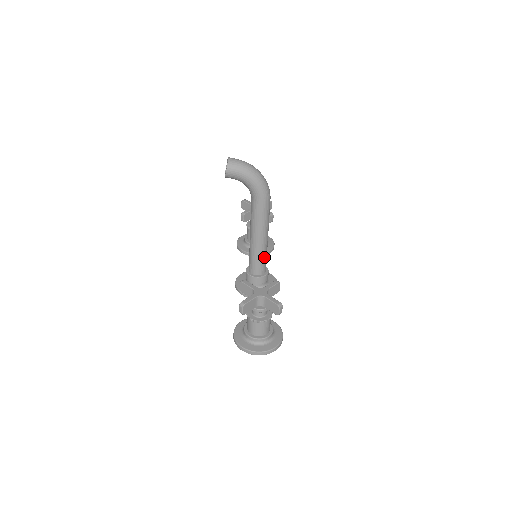
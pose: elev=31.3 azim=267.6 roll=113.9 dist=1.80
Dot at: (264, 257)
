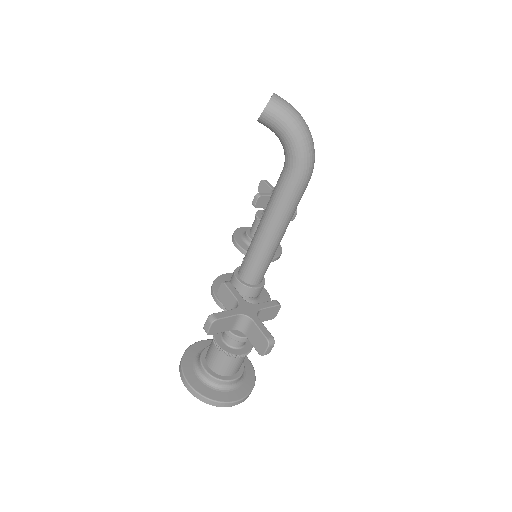
Dot at: (267, 261)
